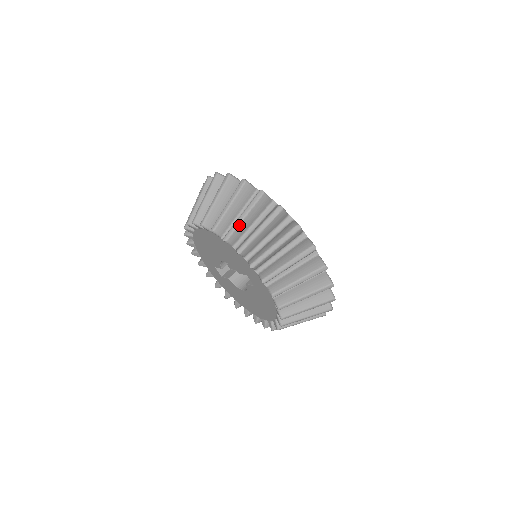
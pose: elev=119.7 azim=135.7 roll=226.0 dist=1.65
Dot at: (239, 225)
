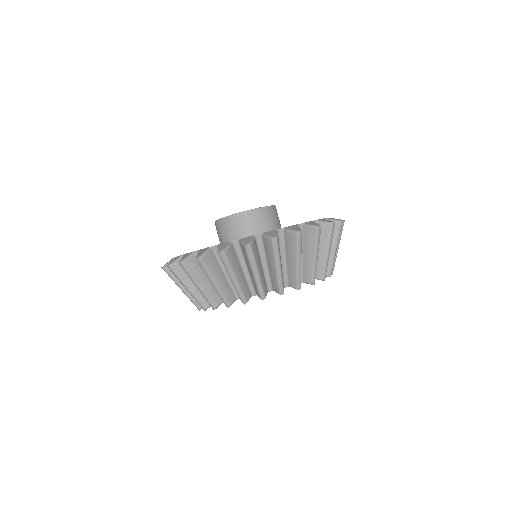
Dot at: occluded
